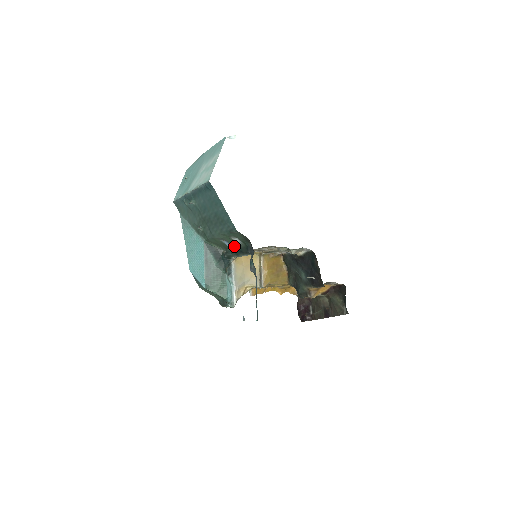
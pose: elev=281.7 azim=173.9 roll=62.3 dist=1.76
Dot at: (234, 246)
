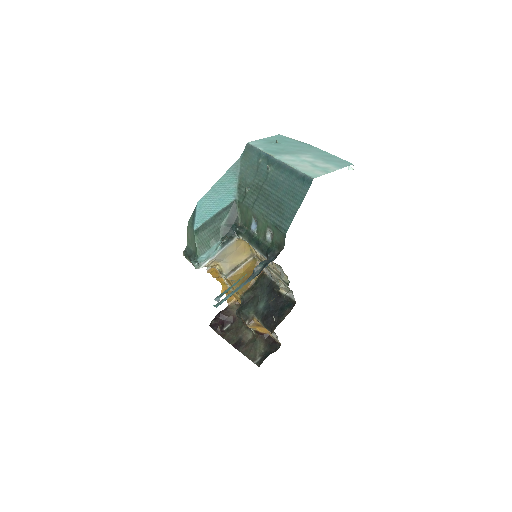
Dot at: (257, 233)
